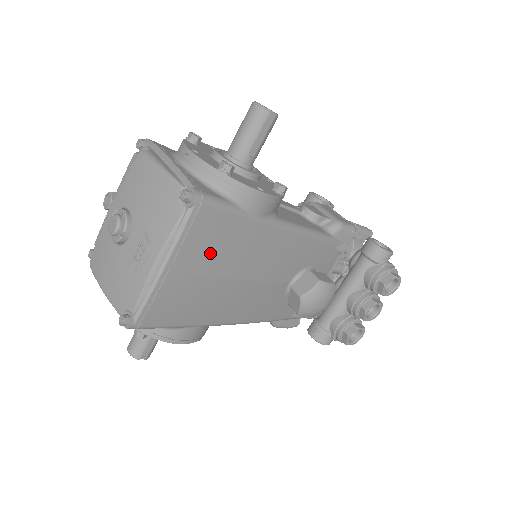
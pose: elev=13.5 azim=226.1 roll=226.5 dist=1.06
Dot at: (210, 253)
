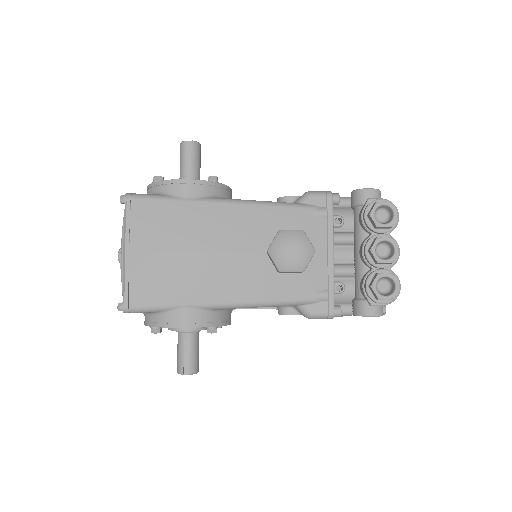
Dot at: (158, 233)
